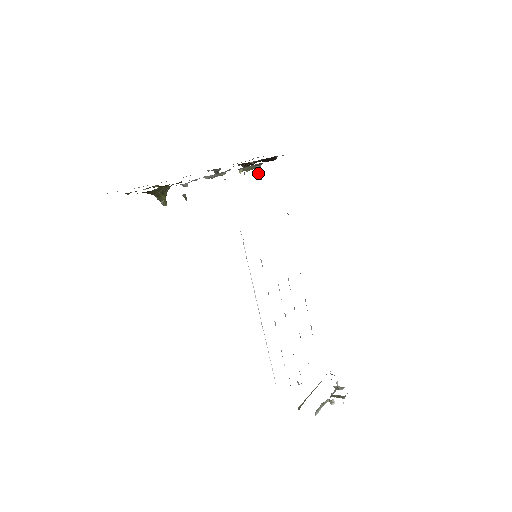
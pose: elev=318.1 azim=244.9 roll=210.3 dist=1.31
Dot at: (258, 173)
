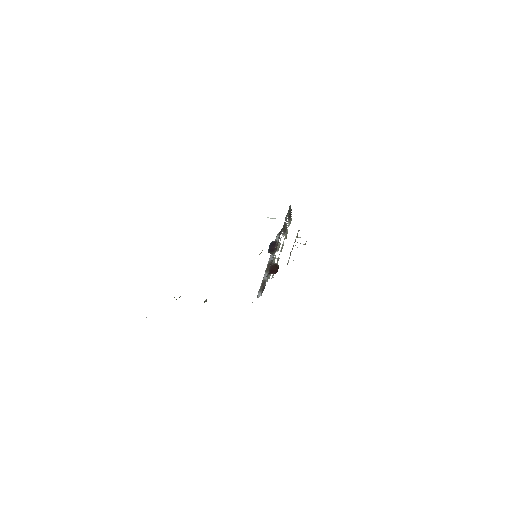
Dot at: (273, 262)
